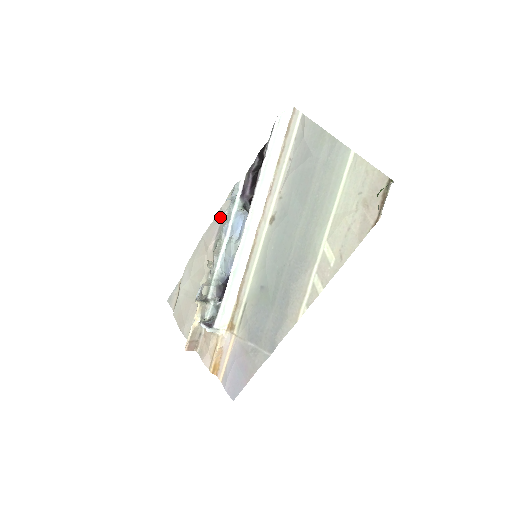
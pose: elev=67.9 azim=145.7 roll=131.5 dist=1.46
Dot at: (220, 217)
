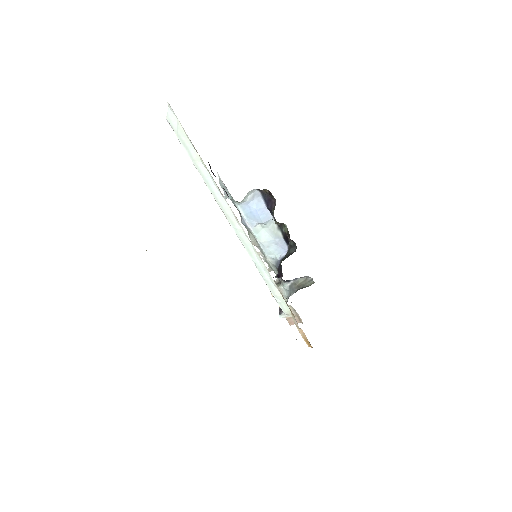
Dot at: occluded
